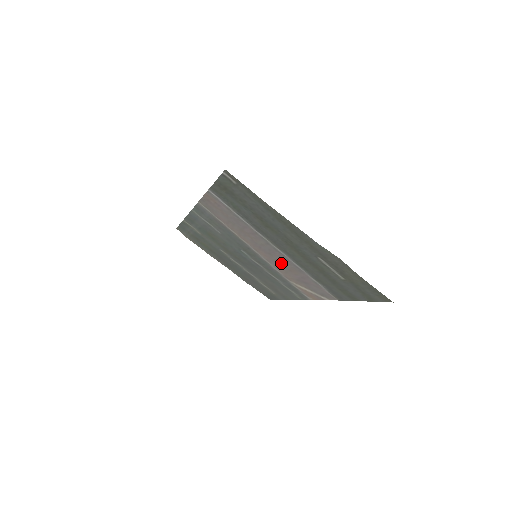
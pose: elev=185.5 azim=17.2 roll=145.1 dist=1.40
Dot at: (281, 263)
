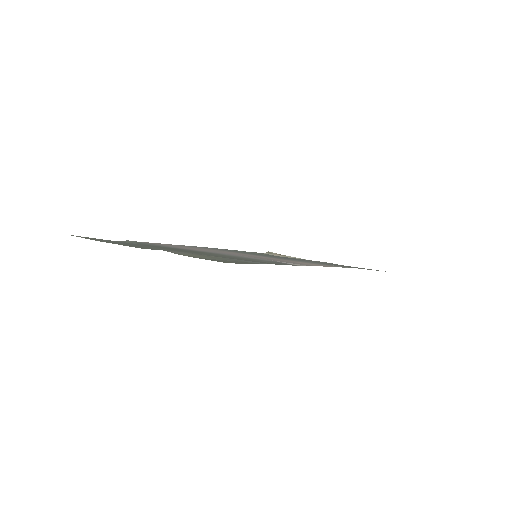
Dot at: occluded
